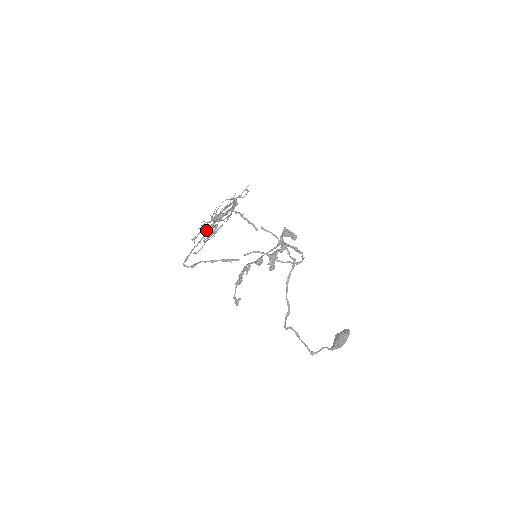
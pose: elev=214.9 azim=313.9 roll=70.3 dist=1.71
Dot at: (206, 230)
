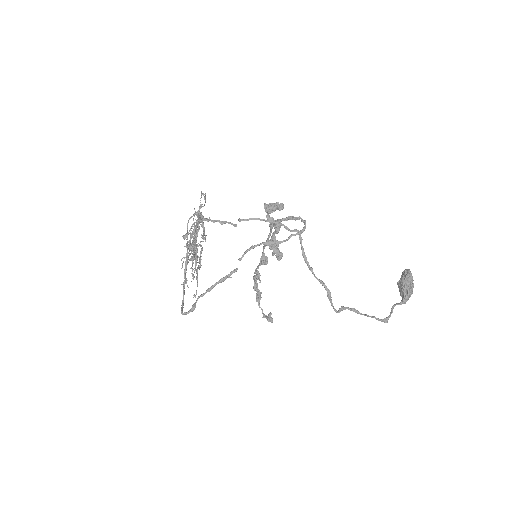
Dot at: occluded
